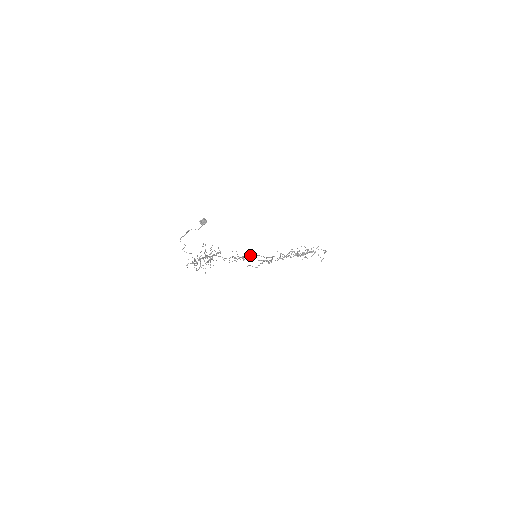
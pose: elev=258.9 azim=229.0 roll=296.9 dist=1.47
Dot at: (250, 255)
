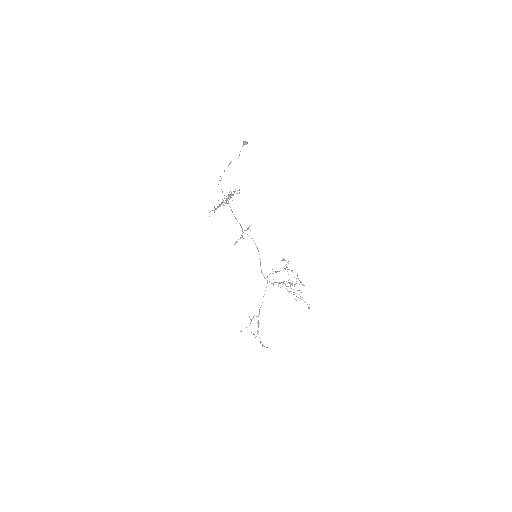
Dot at: (253, 240)
